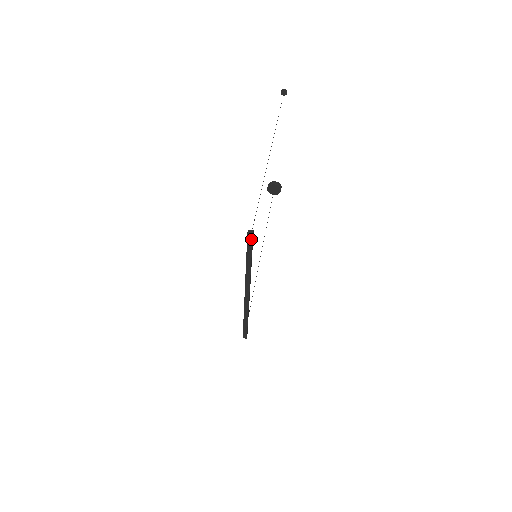
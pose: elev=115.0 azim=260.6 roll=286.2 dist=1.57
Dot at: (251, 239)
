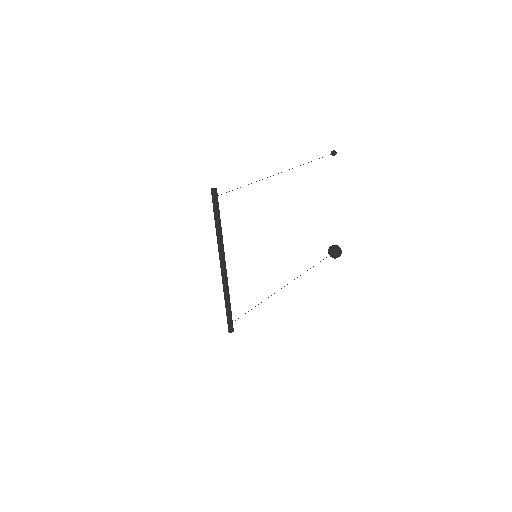
Dot at: (214, 195)
